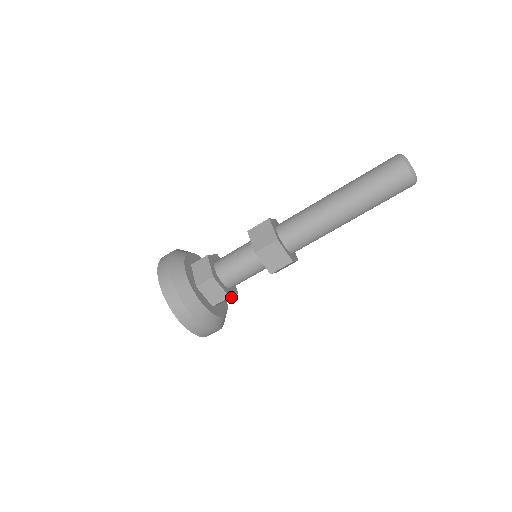
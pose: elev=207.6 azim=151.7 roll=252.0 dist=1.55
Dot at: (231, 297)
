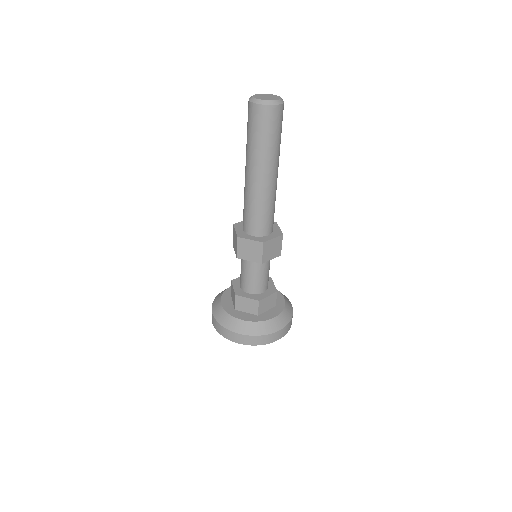
Dot at: (274, 298)
